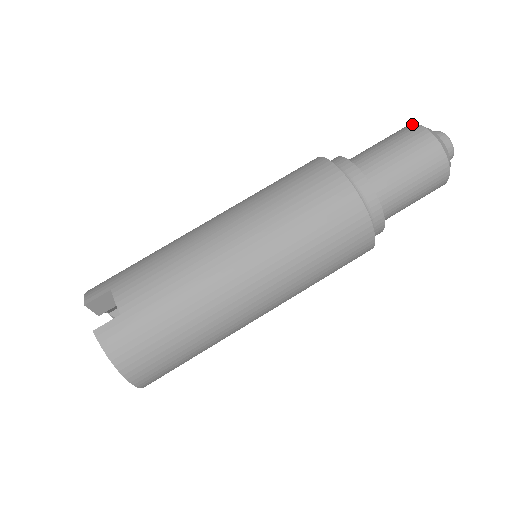
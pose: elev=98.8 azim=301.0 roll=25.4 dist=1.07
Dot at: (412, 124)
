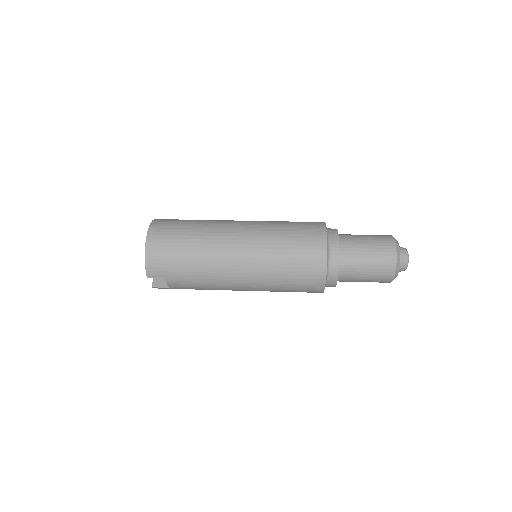
Dot at: occluded
